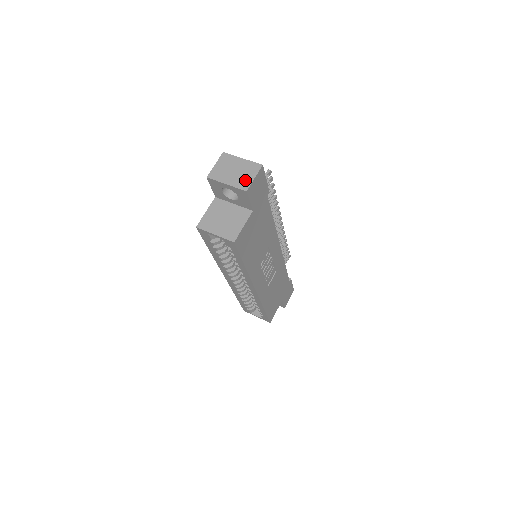
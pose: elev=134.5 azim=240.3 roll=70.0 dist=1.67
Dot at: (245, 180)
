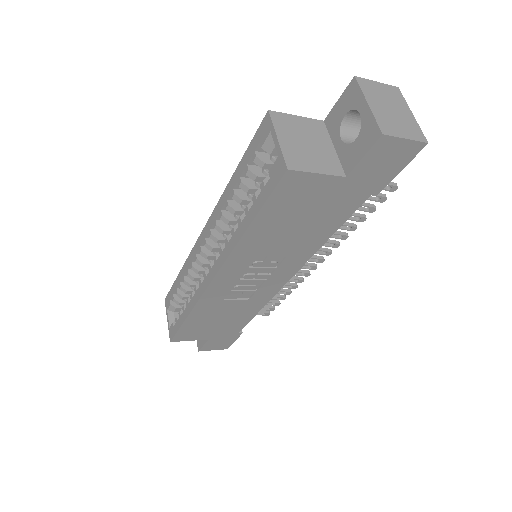
Dot at: (393, 126)
